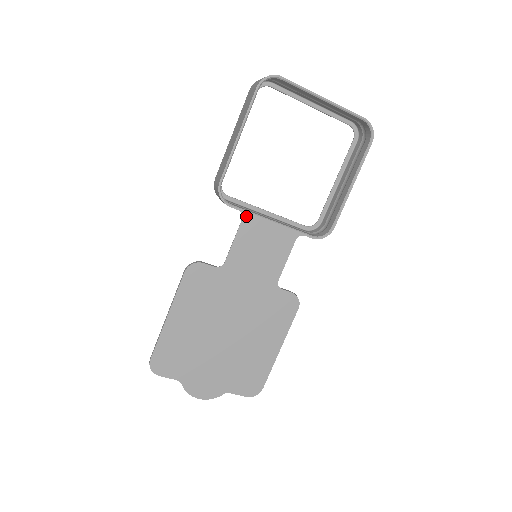
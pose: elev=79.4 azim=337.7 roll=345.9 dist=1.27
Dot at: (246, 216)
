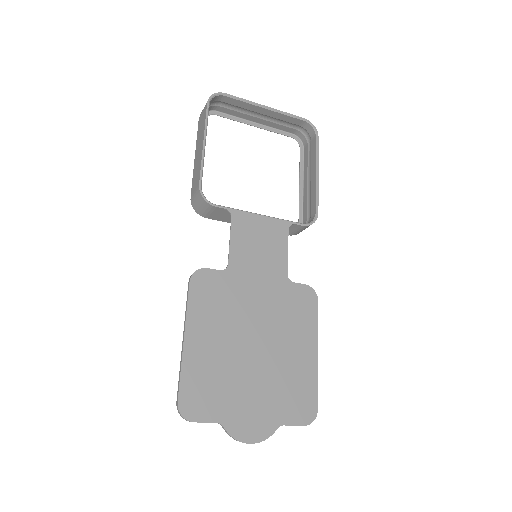
Dot at: (234, 213)
